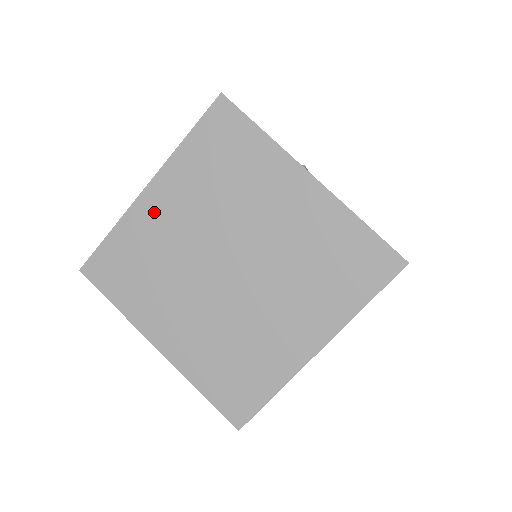
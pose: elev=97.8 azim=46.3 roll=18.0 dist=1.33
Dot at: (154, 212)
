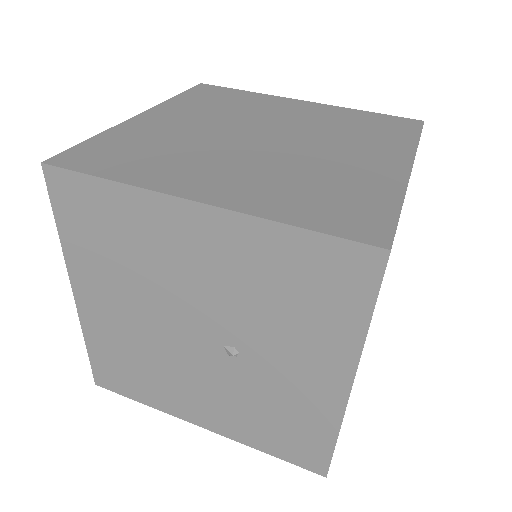
Dot at: (154, 123)
